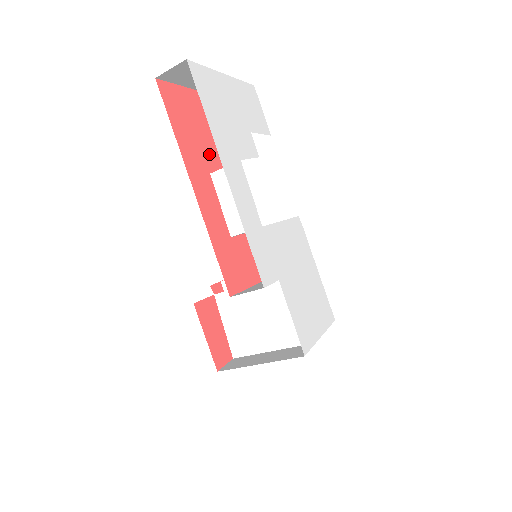
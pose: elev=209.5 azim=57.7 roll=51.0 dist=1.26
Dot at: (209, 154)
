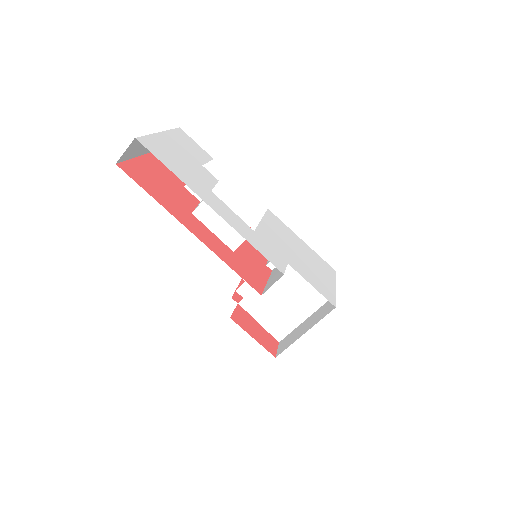
Dot at: (181, 199)
